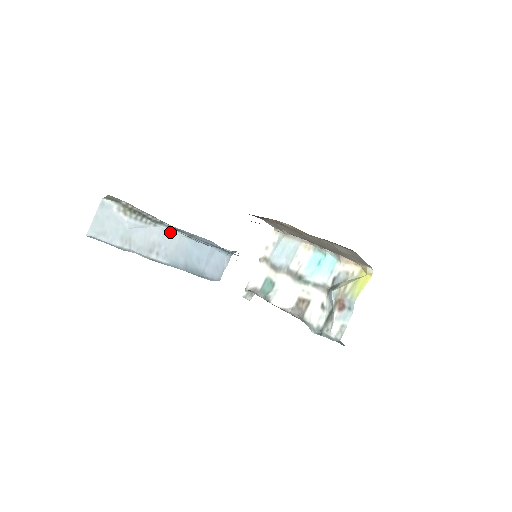
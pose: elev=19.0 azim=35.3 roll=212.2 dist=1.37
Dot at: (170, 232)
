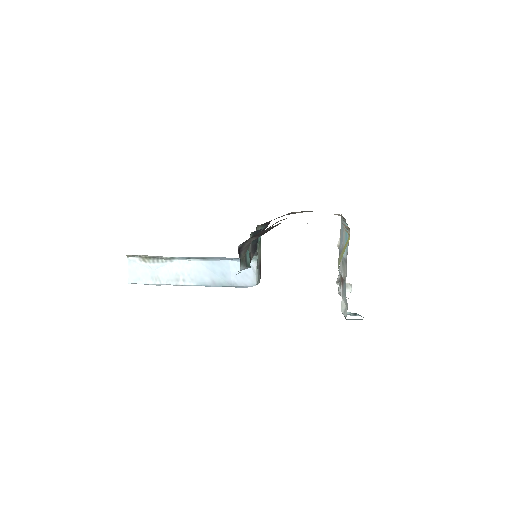
Dot at: (187, 262)
